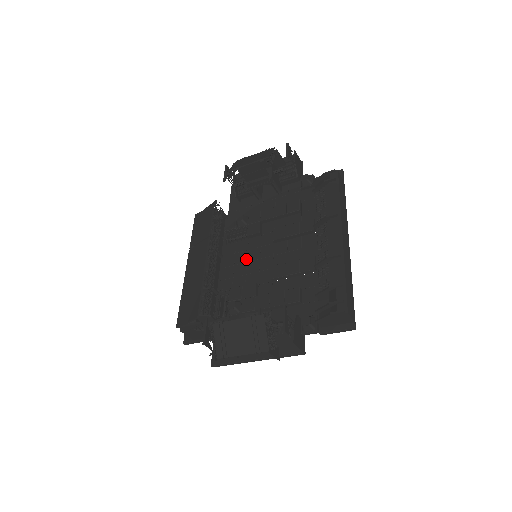
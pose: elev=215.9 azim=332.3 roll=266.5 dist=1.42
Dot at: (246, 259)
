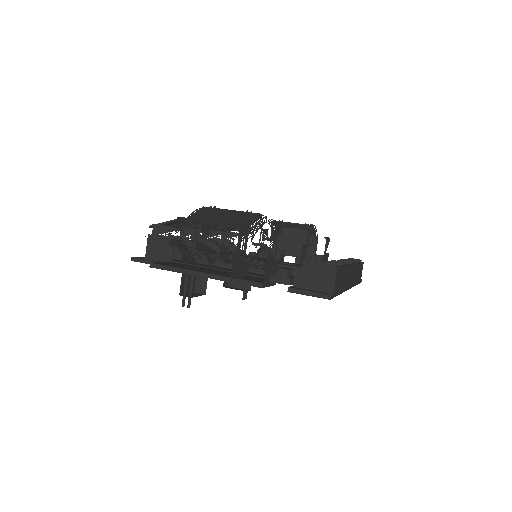
Dot at: occluded
